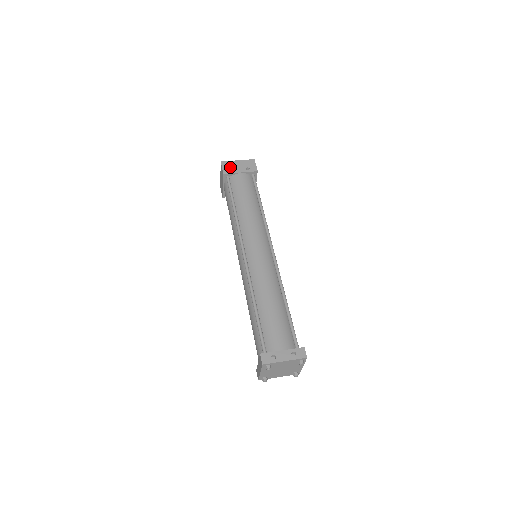
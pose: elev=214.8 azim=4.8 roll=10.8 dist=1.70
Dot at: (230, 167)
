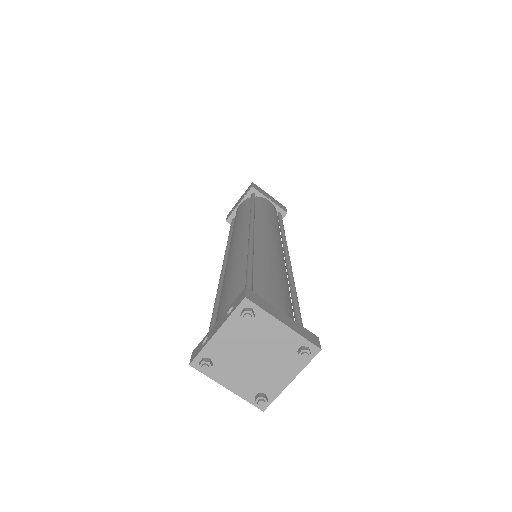
Dot at: (232, 210)
